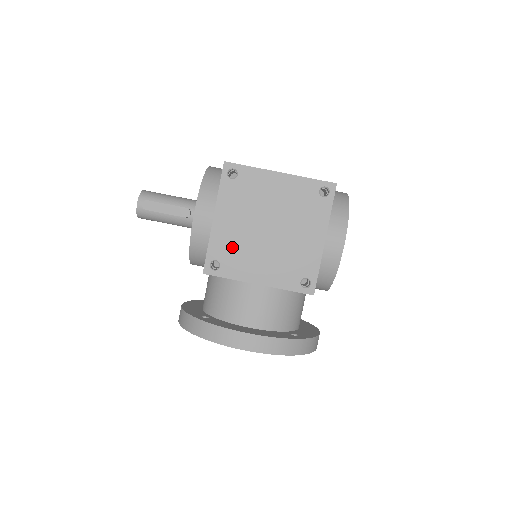
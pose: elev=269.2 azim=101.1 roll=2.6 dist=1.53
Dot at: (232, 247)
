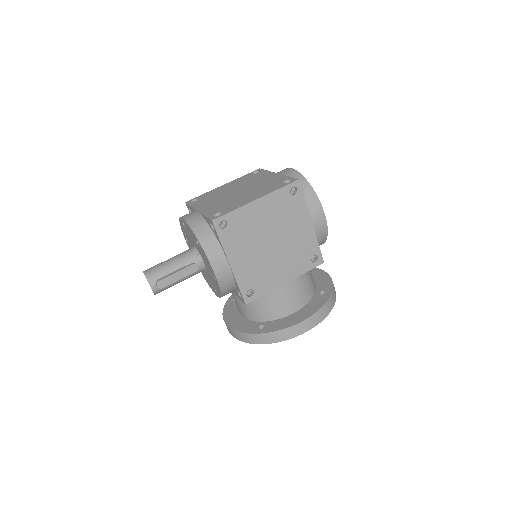
Dot at: (255, 274)
